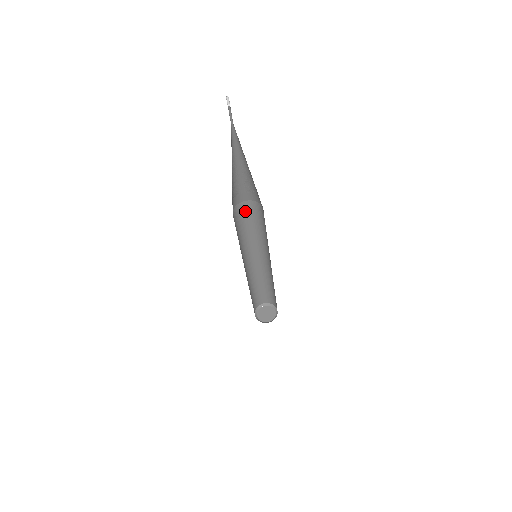
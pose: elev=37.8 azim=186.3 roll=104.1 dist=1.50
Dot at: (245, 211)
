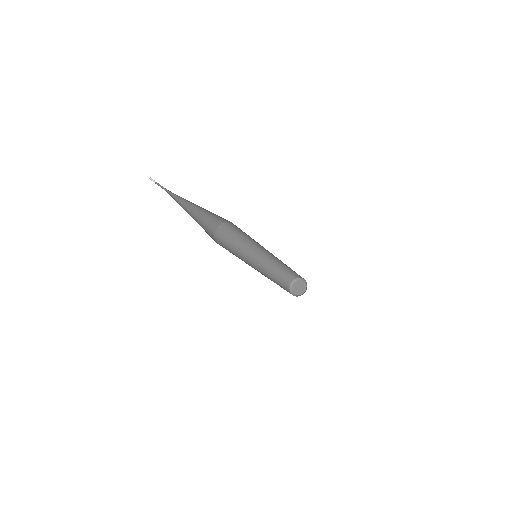
Dot at: (236, 226)
